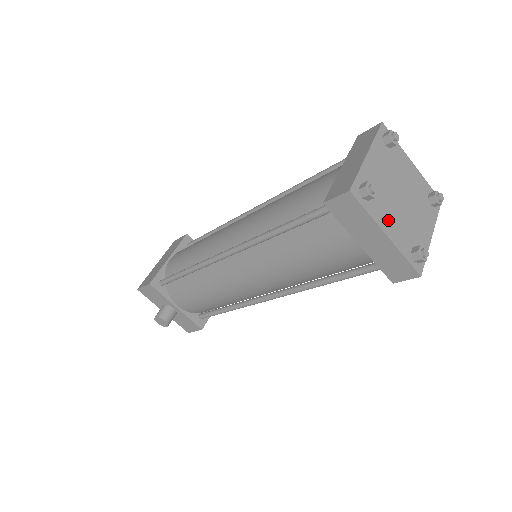
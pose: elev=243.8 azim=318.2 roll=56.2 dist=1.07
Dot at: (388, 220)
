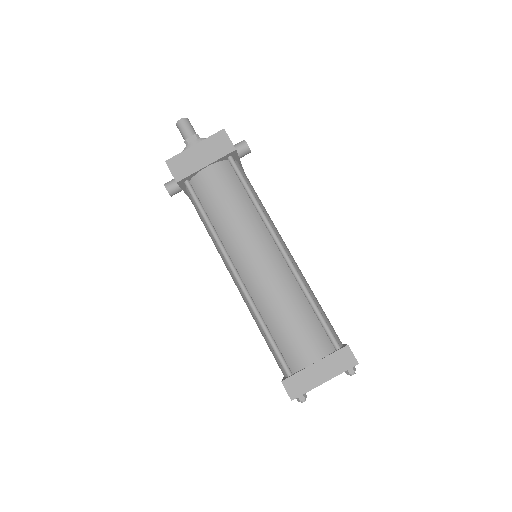
Dot at: occluded
